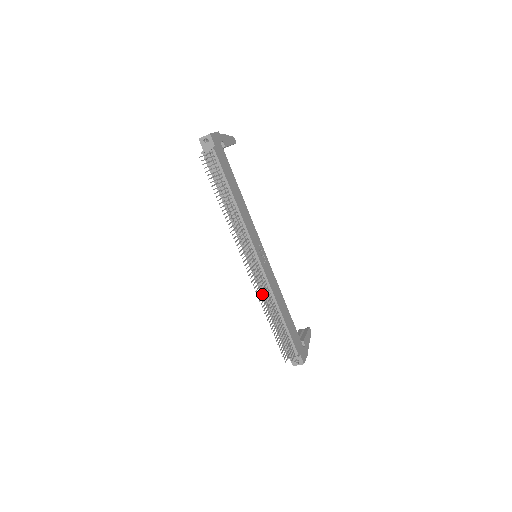
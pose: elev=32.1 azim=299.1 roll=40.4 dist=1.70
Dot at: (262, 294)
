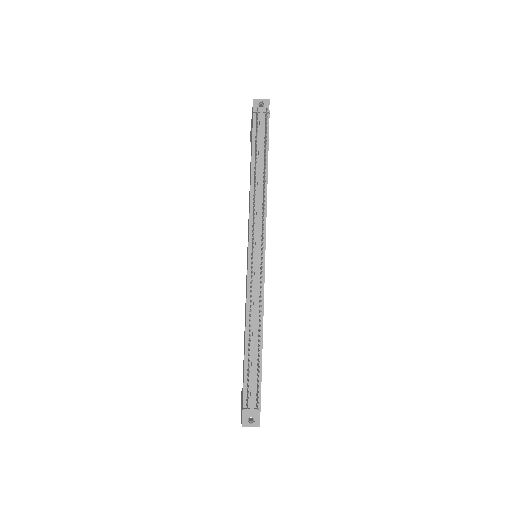
Dot at: (248, 304)
